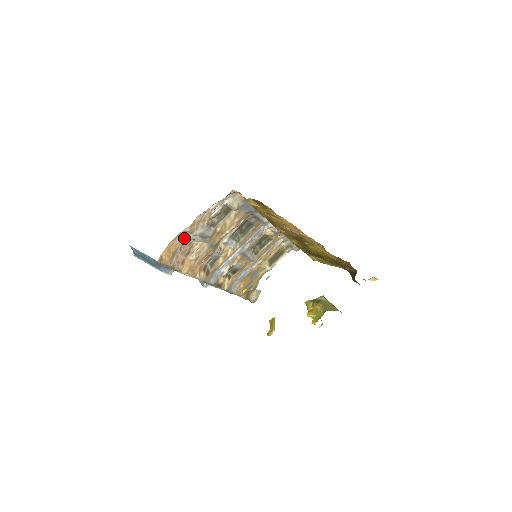
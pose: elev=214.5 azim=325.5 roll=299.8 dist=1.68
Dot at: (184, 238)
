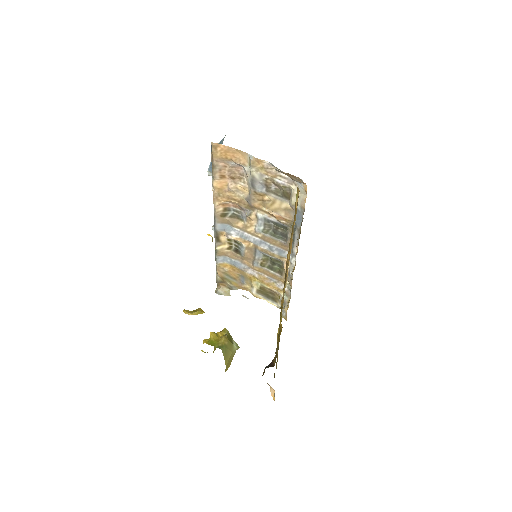
Dot at: (244, 162)
